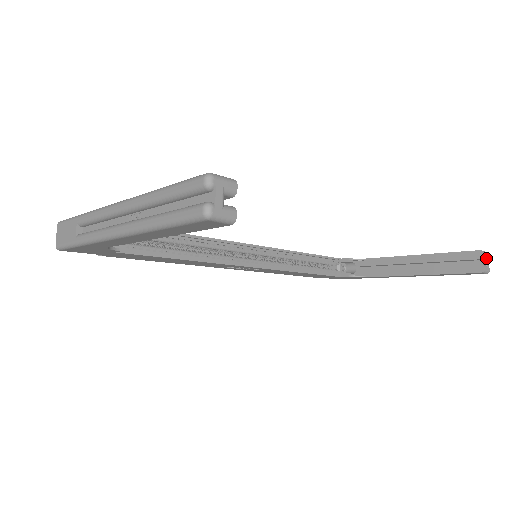
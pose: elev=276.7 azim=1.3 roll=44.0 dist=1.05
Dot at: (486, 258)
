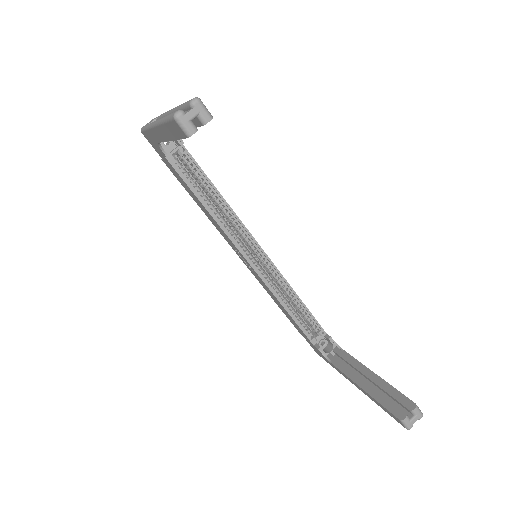
Dot at: (416, 415)
